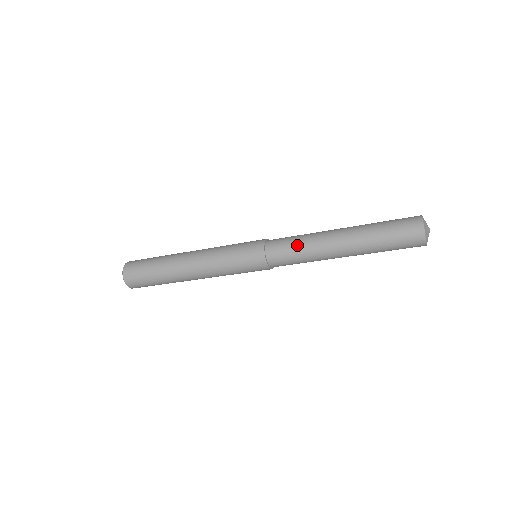
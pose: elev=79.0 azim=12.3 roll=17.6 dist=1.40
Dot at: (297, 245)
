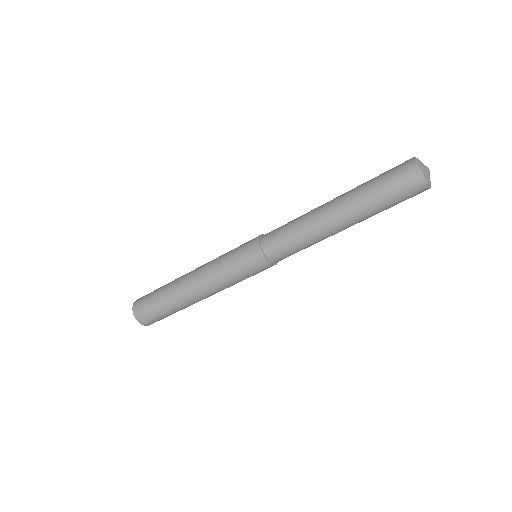
Dot at: (290, 225)
